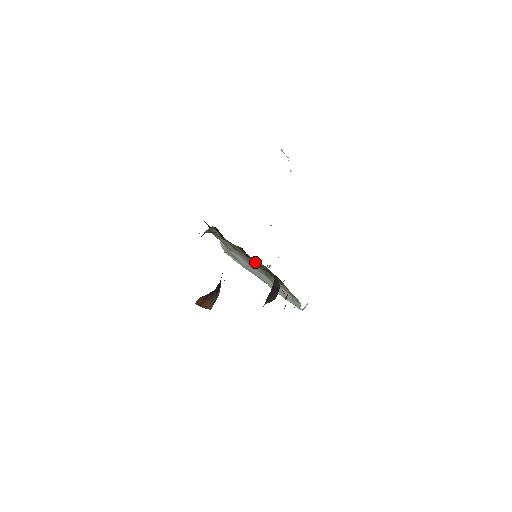
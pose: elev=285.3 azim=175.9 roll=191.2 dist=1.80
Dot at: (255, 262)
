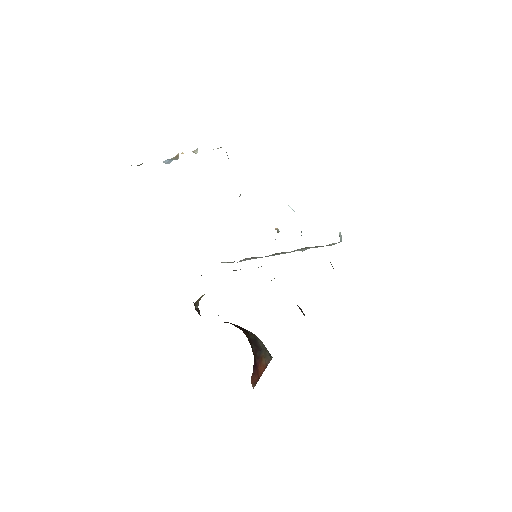
Dot at: occluded
